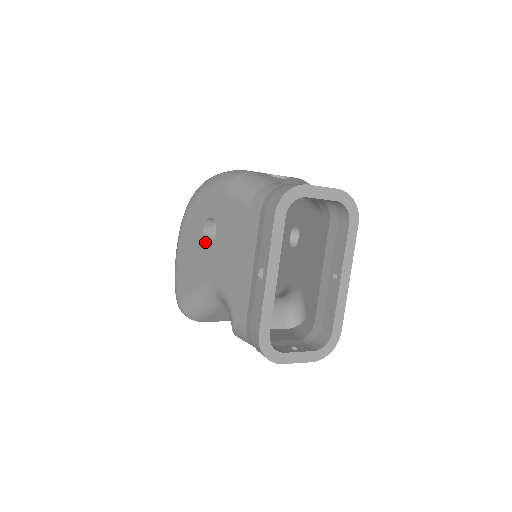
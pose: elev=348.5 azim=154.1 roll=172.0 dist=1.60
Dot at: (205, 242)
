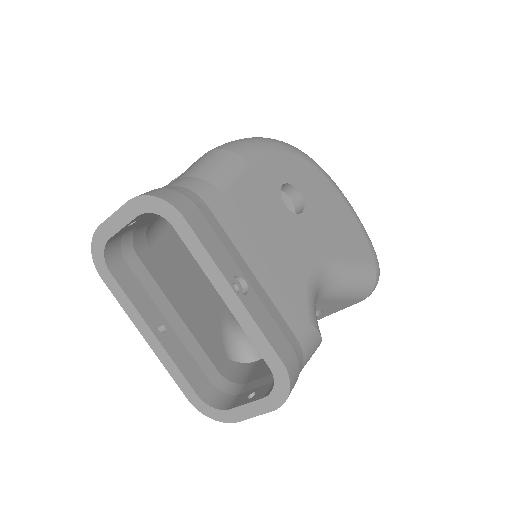
Dot at: occluded
